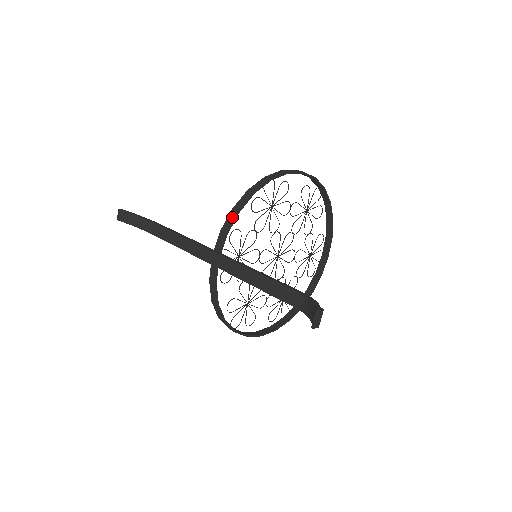
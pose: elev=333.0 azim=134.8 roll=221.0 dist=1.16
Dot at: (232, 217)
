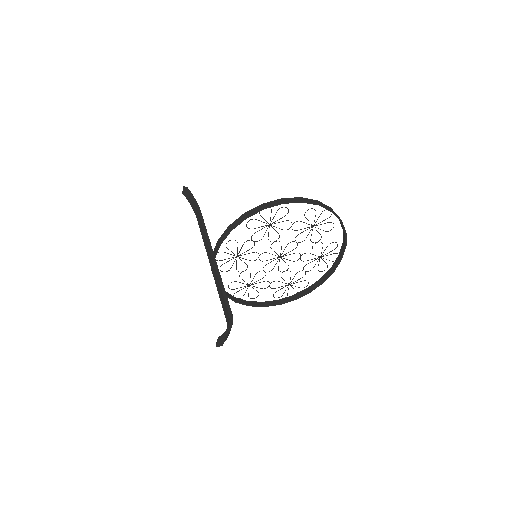
Dot at: (226, 233)
